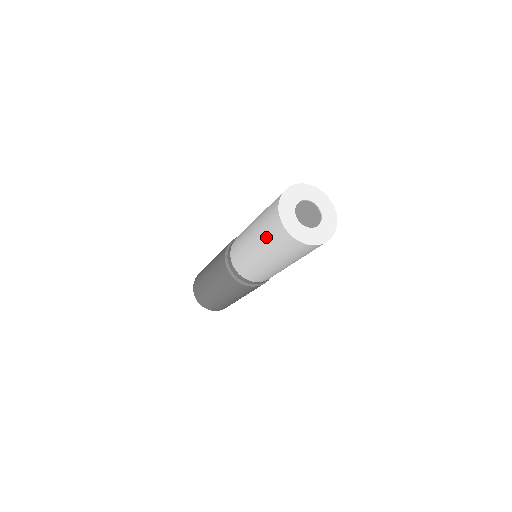
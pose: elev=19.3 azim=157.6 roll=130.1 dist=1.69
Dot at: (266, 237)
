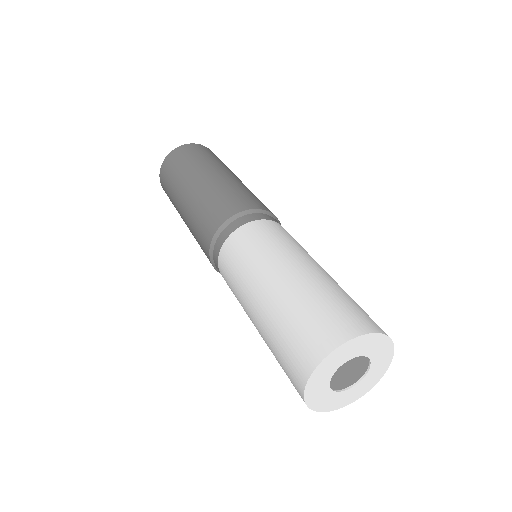
Dot at: occluded
